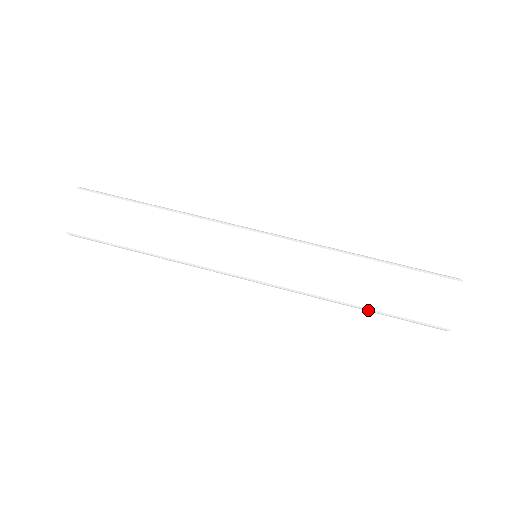
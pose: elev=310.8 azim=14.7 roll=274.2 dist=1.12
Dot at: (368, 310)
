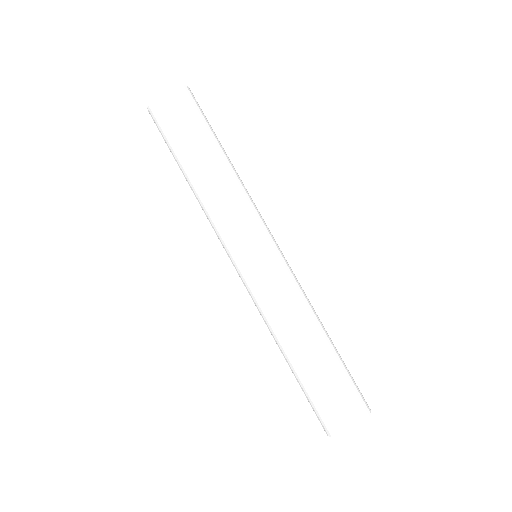
Dot at: (290, 367)
